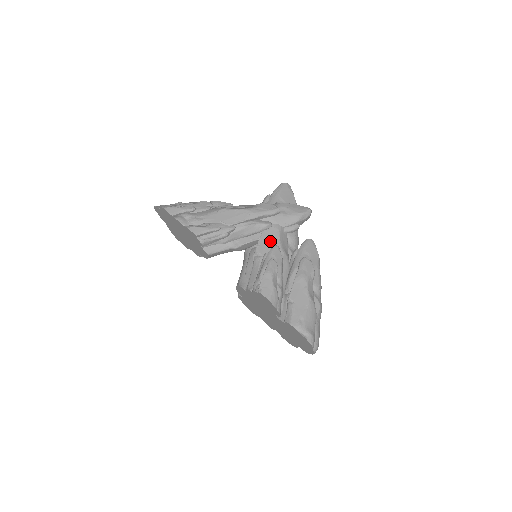
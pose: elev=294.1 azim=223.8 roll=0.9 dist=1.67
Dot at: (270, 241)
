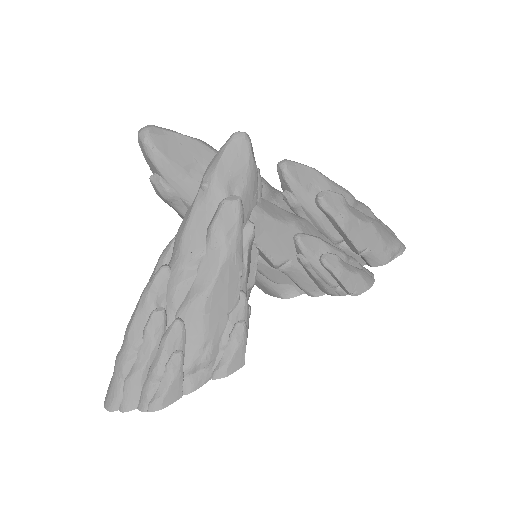
Dot at: (274, 238)
